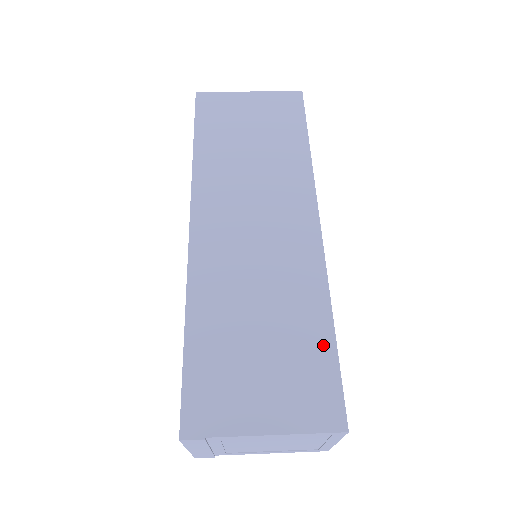
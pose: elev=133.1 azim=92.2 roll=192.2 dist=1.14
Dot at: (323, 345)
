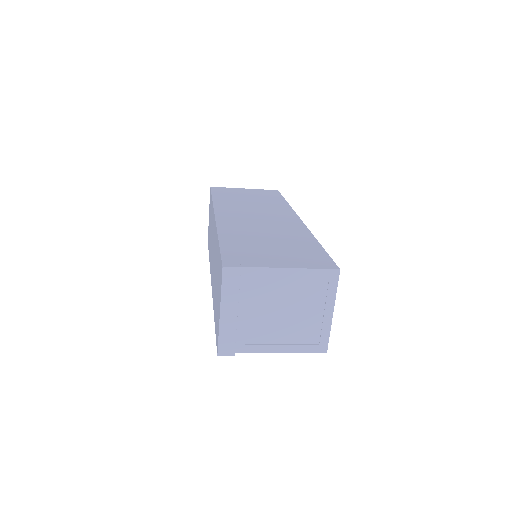
Dot at: (314, 247)
